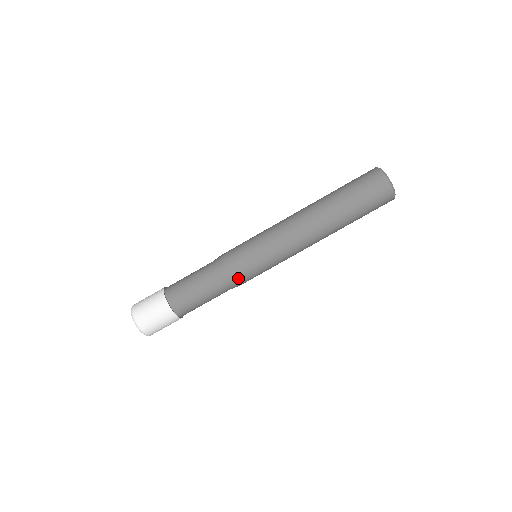
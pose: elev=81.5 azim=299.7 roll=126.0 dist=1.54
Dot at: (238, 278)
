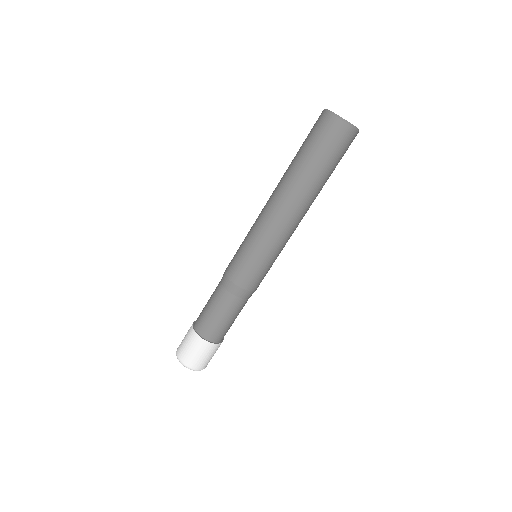
Dot at: (251, 287)
